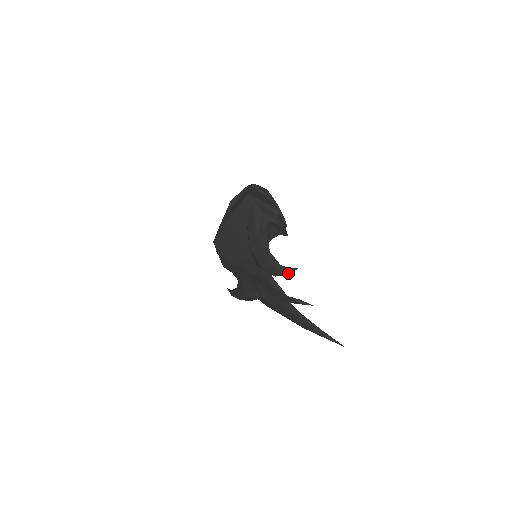
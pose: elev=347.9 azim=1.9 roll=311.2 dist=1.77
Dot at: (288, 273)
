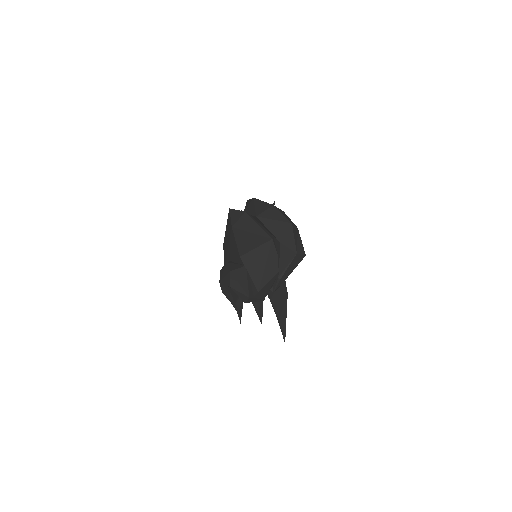
Dot at: occluded
